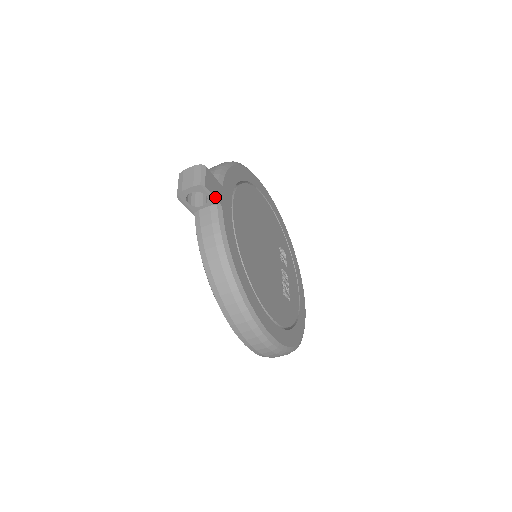
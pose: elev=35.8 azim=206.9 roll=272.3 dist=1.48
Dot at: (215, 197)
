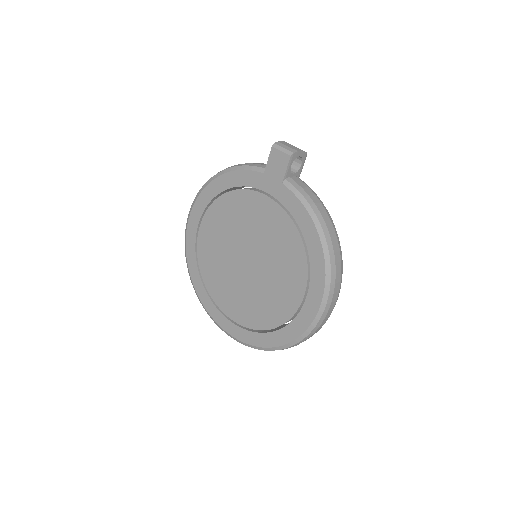
Dot at: (301, 170)
